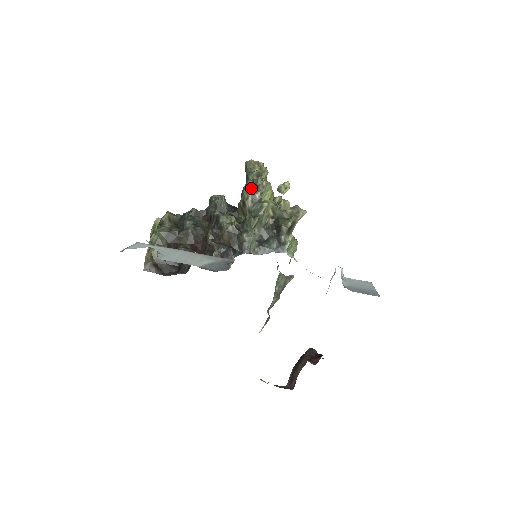
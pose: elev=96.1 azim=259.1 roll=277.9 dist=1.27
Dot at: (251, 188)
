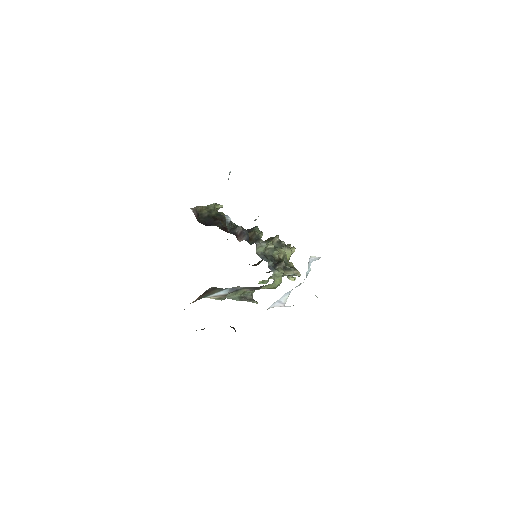
Dot at: occluded
